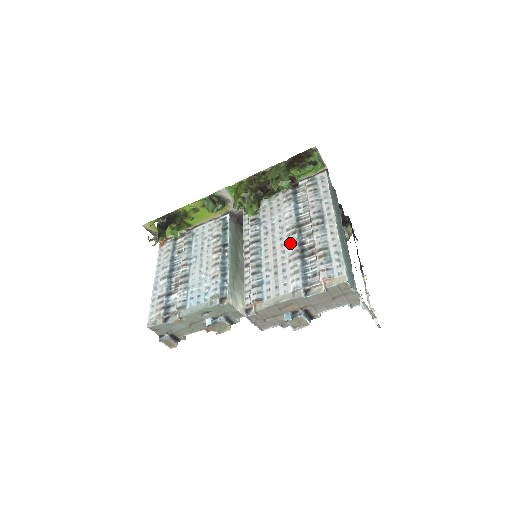
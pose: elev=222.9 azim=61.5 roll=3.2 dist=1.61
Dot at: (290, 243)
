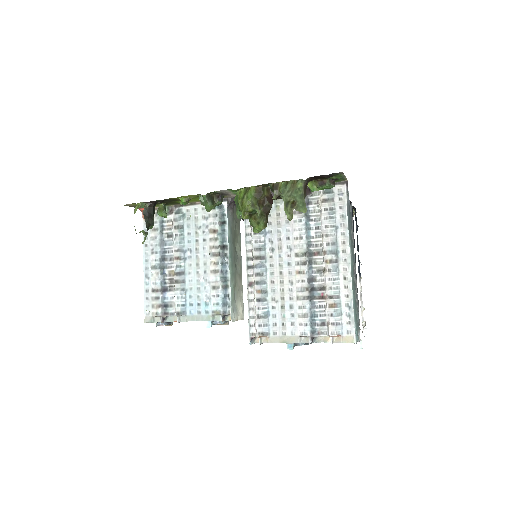
Dot at: (299, 276)
